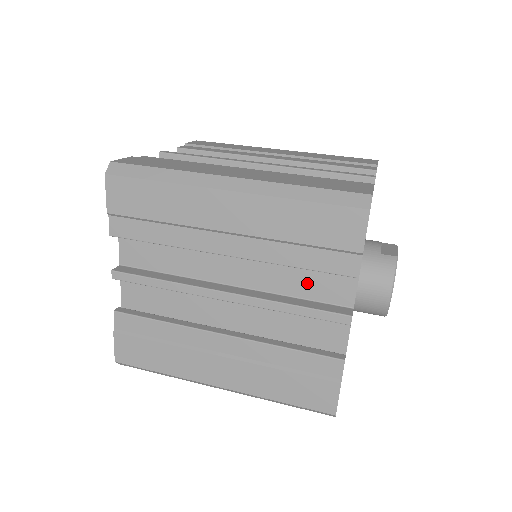
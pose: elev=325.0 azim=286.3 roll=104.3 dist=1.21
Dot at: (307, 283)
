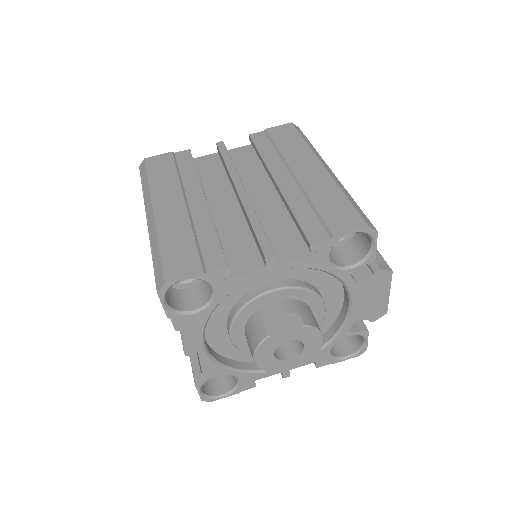
Dot at: occluded
